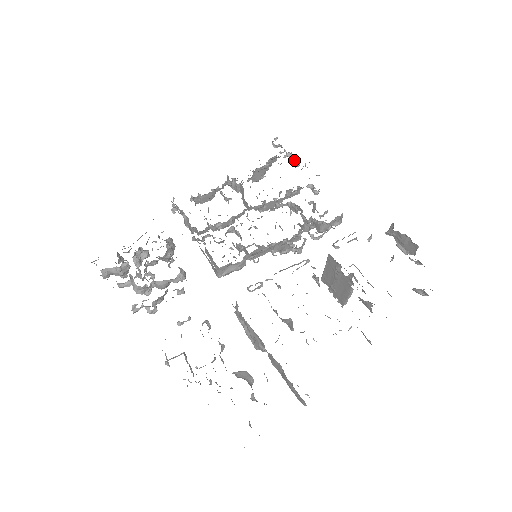
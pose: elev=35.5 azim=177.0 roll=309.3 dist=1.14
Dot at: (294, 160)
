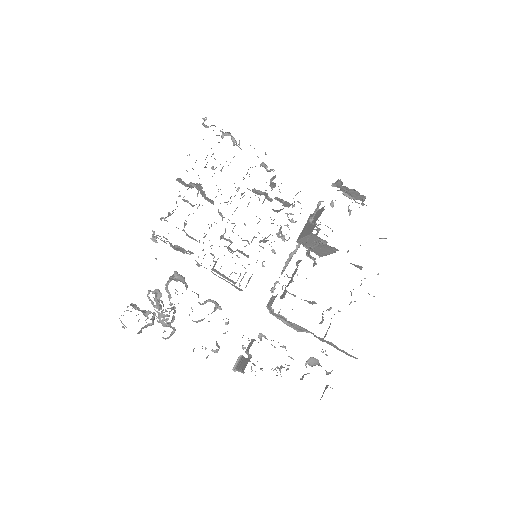
Dot at: (234, 140)
